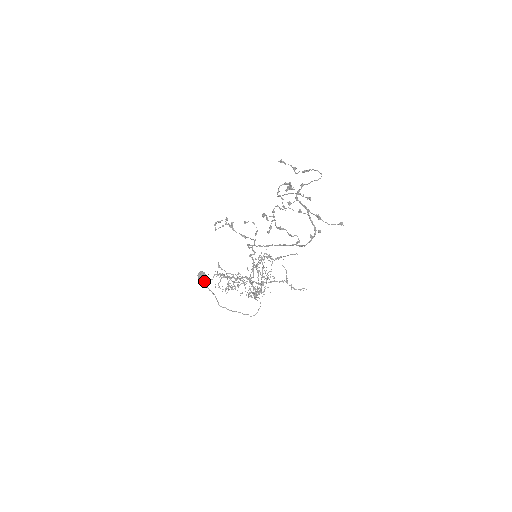
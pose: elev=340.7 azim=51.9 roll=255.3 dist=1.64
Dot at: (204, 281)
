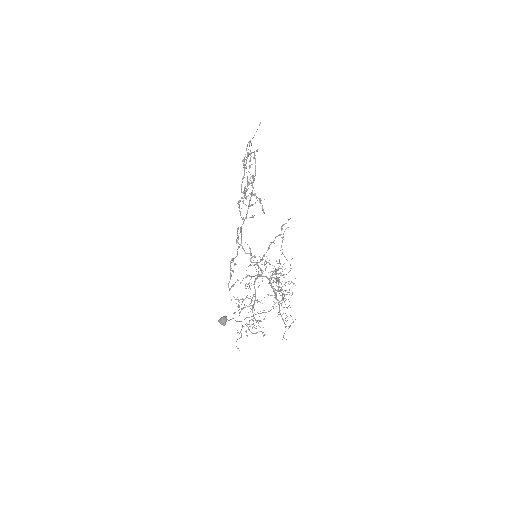
Dot at: (225, 320)
